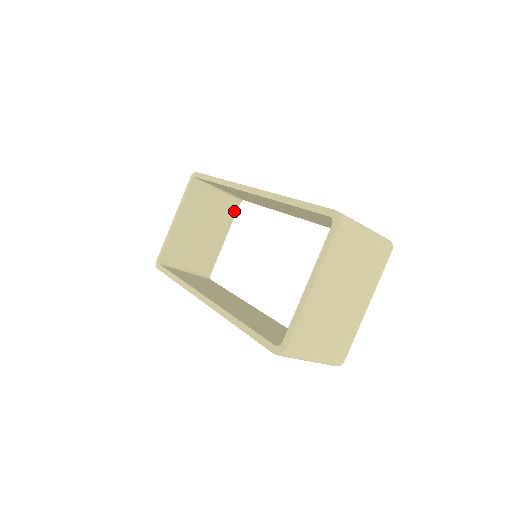
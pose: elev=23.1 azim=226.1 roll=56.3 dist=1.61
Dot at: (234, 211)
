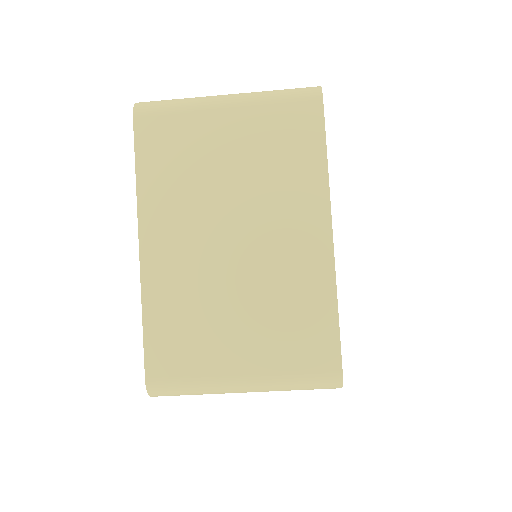
Dot at: occluded
